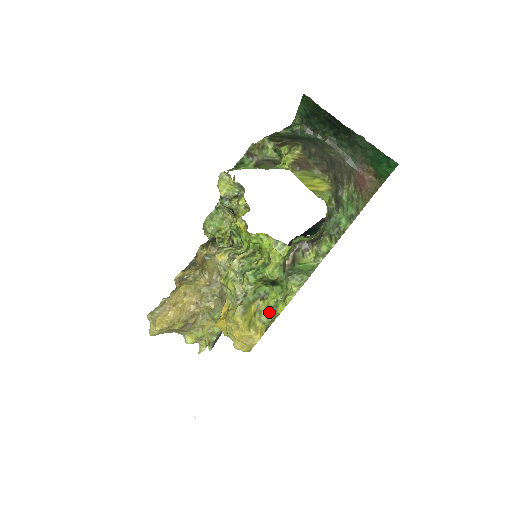
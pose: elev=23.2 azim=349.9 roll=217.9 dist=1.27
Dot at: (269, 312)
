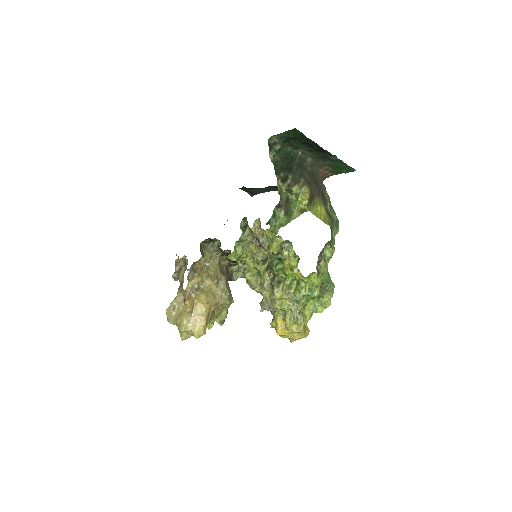
Dot at: (311, 314)
